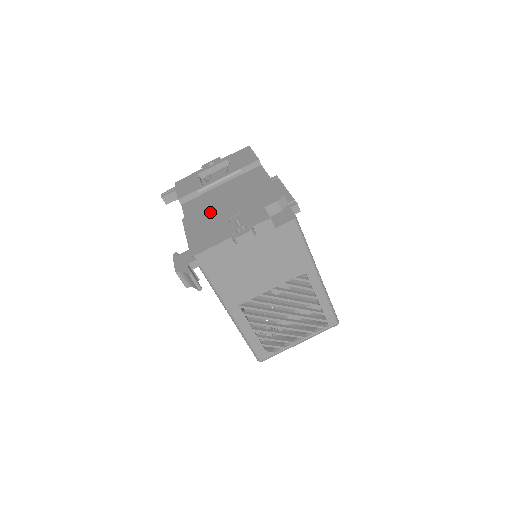
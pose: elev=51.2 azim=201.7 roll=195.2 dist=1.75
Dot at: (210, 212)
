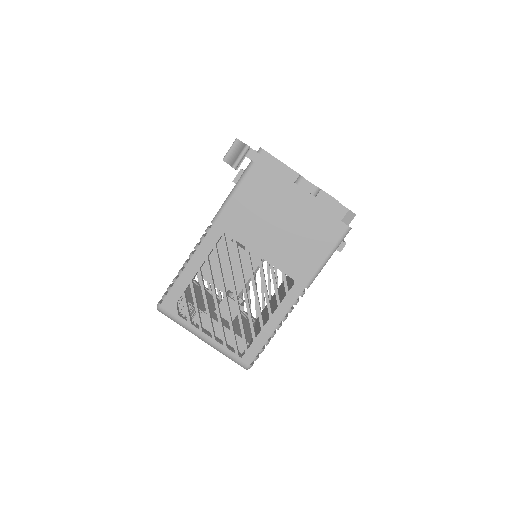
Dot at: occluded
